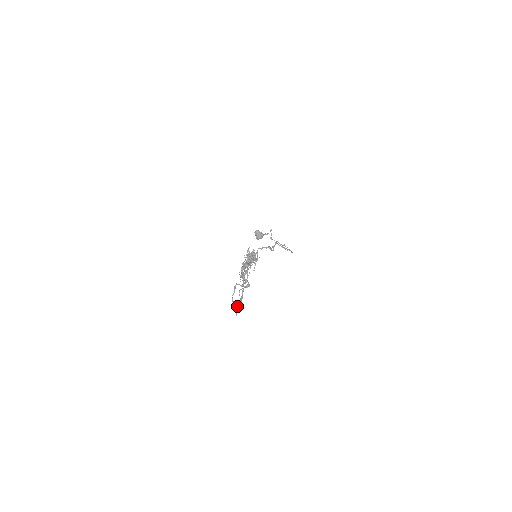
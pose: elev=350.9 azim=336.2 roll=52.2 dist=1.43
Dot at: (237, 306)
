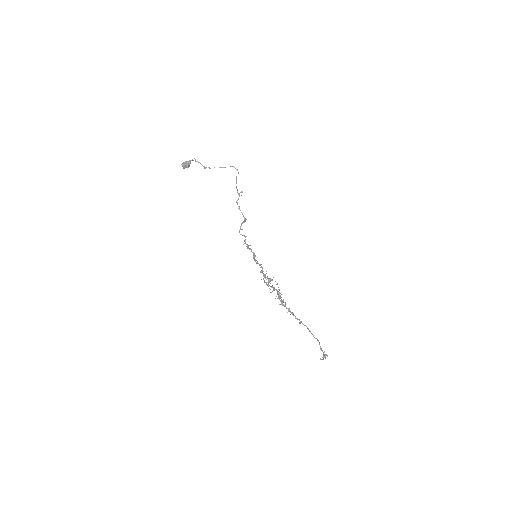
Dot at: (322, 351)
